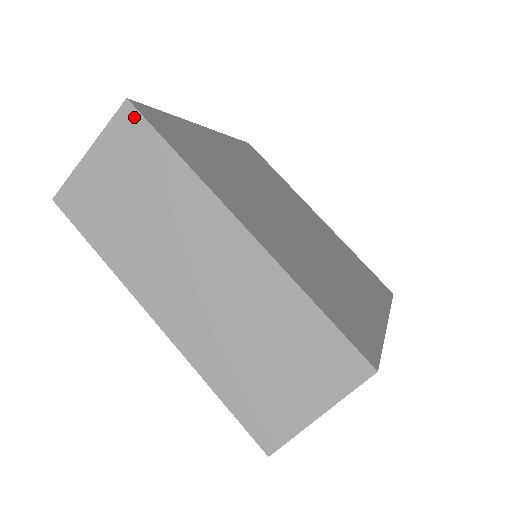
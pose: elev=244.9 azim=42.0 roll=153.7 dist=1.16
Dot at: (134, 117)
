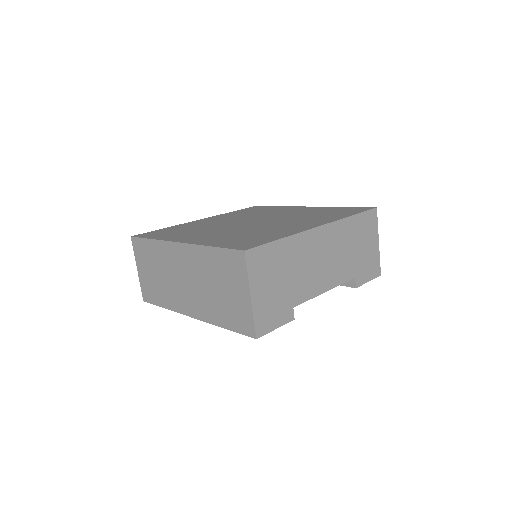
Dot at: (136, 241)
